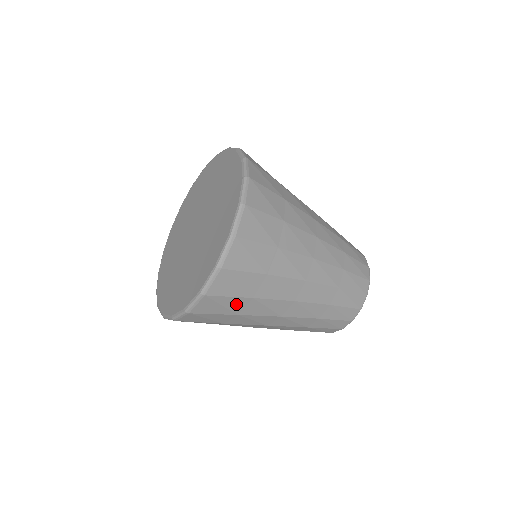
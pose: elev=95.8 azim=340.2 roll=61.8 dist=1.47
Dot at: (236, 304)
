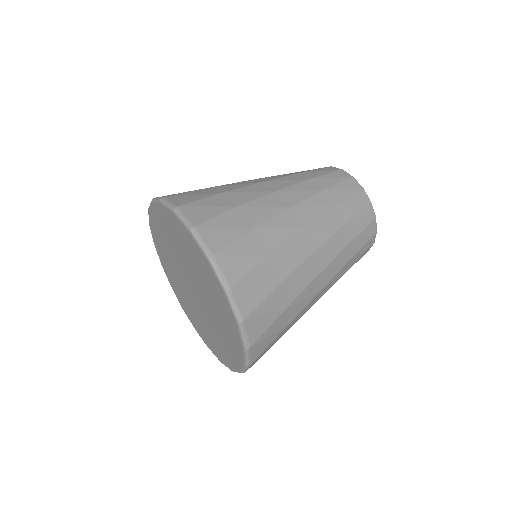
Dot at: (275, 302)
